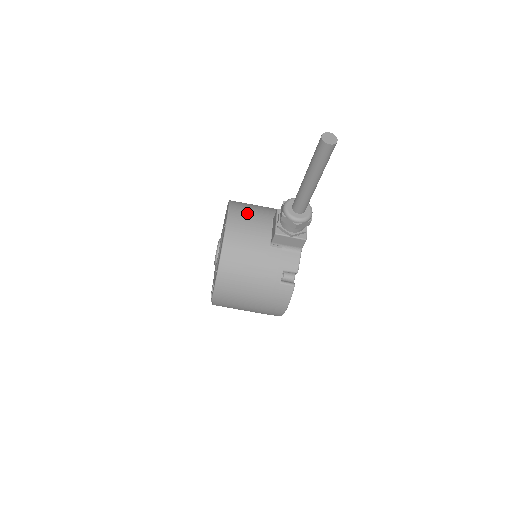
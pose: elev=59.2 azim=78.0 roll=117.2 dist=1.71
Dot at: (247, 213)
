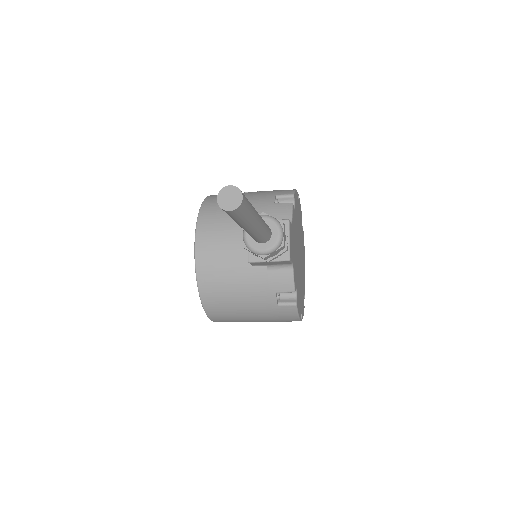
Dot at: (219, 226)
